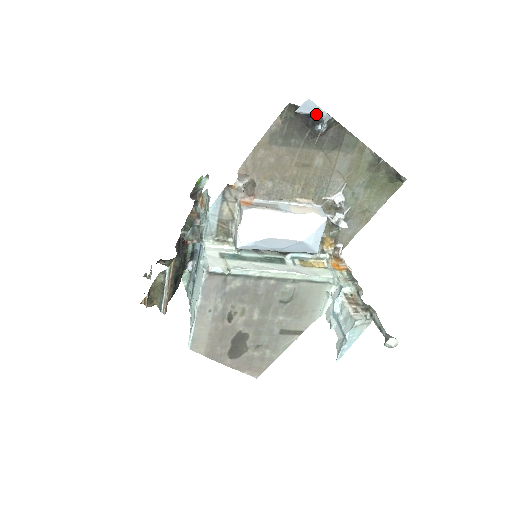
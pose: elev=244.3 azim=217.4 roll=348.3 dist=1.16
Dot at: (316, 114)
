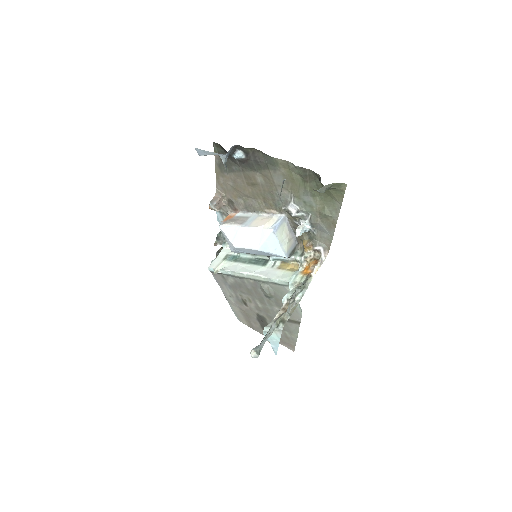
Dot at: (212, 154)
